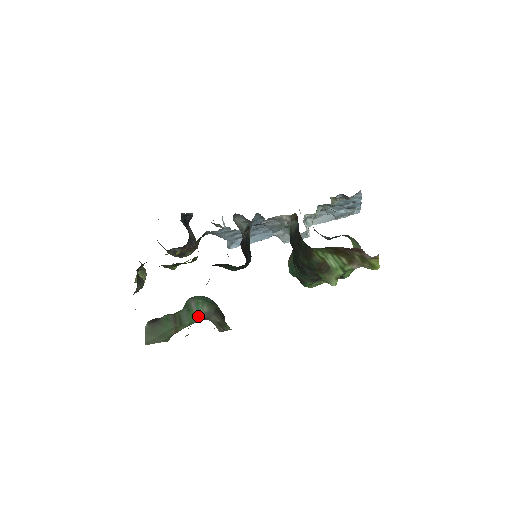
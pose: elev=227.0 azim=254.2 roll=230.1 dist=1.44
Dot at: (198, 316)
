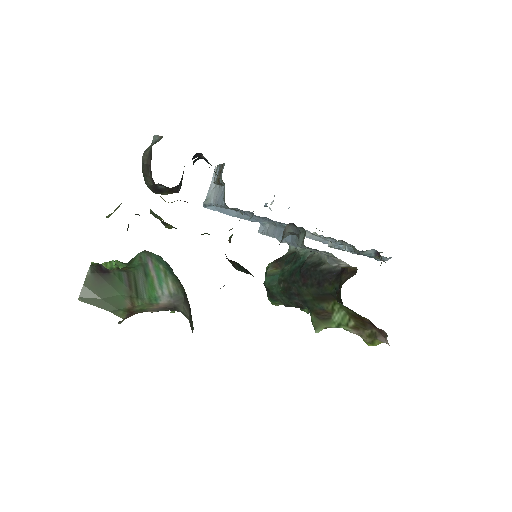
Dot at: (162, 293)
